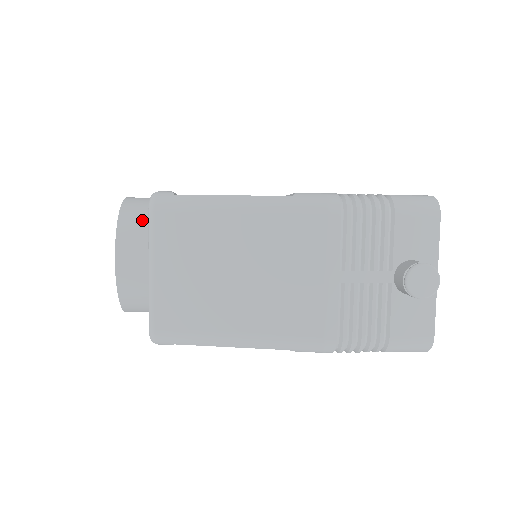
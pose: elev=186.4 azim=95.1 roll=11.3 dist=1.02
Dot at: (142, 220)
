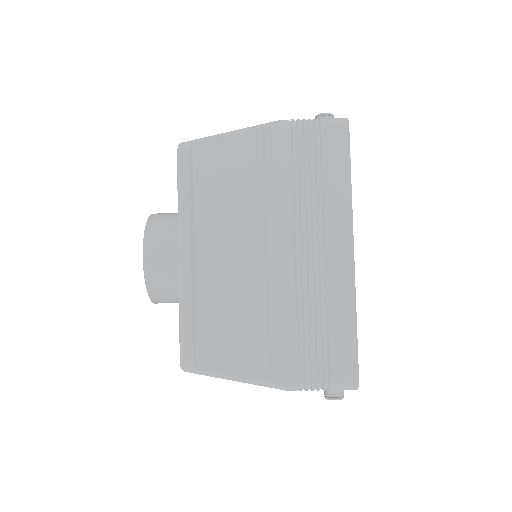
Dot at: occluded
